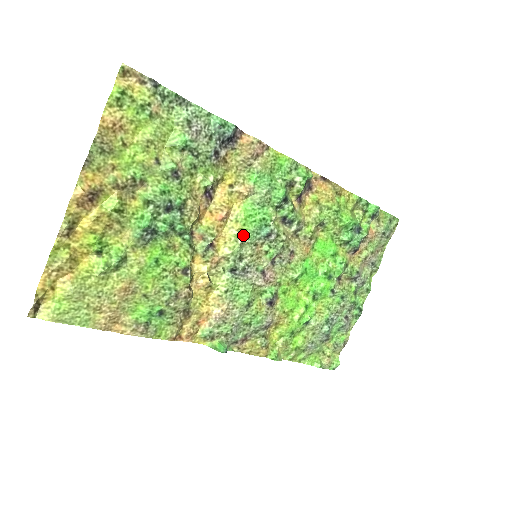
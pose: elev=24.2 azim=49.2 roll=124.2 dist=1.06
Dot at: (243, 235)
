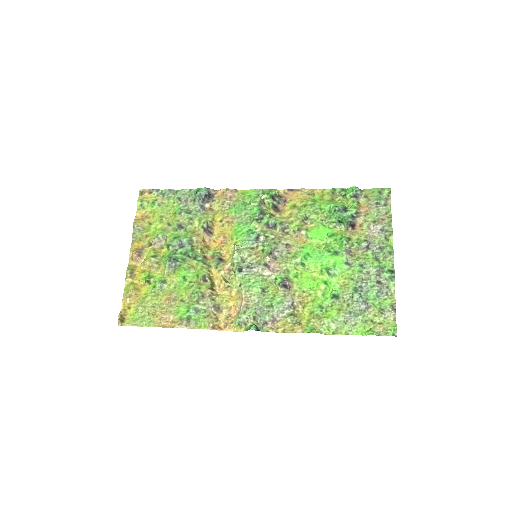
Dot at: (239, 245)
